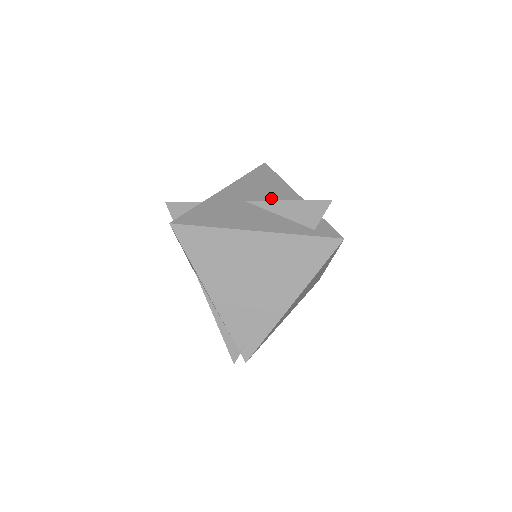
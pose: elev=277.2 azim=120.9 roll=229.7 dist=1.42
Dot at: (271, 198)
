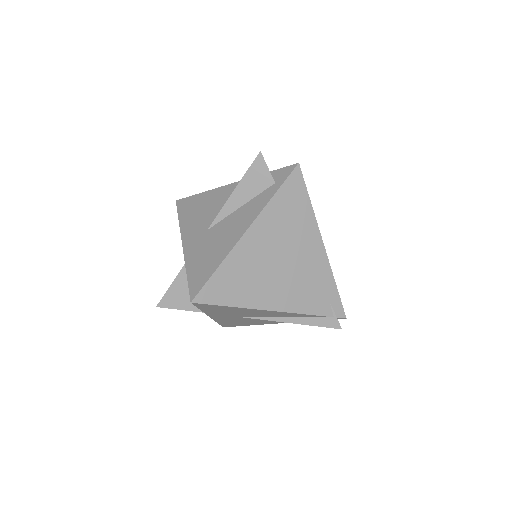
Dot at: (218, 207)
